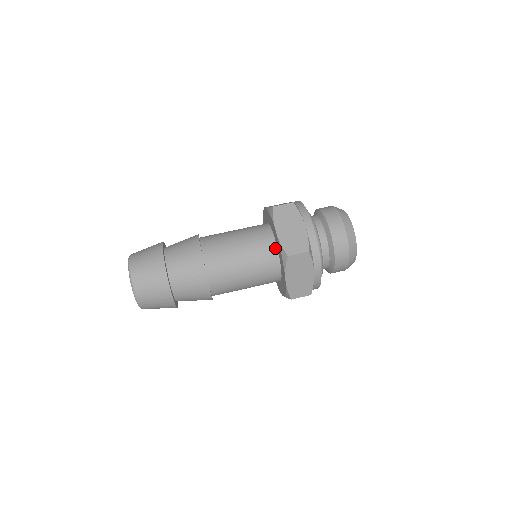
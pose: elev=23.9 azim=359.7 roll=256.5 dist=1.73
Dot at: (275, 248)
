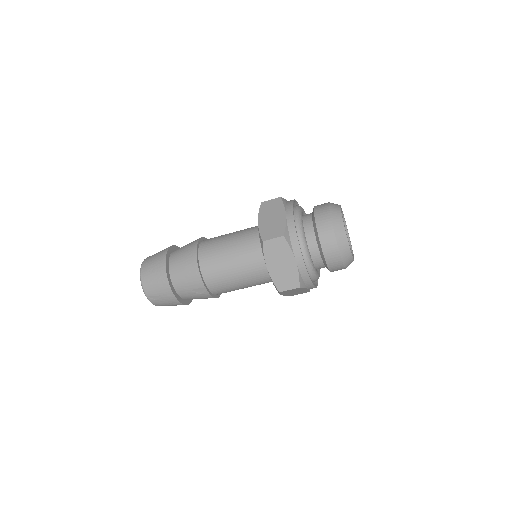
Dot at: occluded
